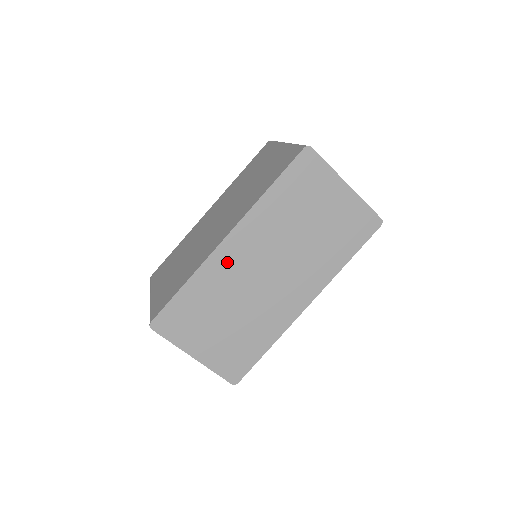
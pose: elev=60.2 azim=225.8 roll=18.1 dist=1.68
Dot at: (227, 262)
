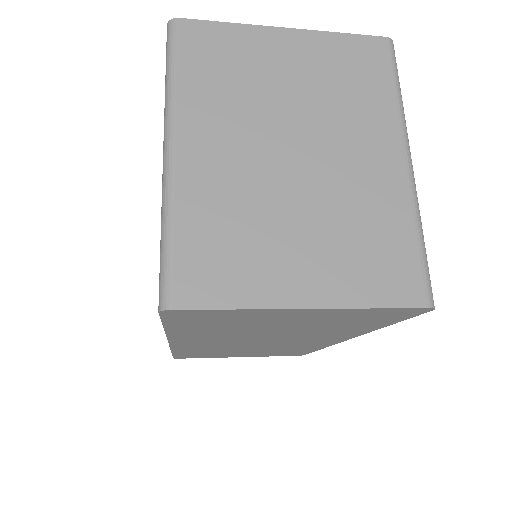
Dot at: (196, 346)
